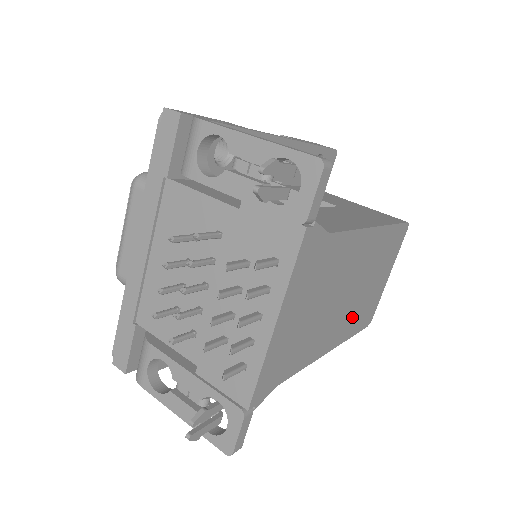
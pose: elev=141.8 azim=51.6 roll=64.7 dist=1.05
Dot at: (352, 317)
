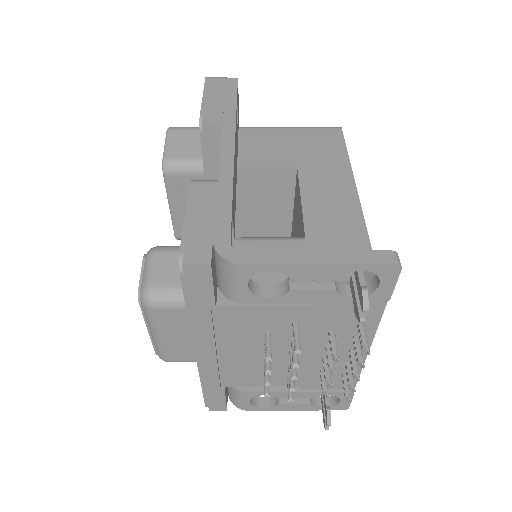
Dot at: occluded
